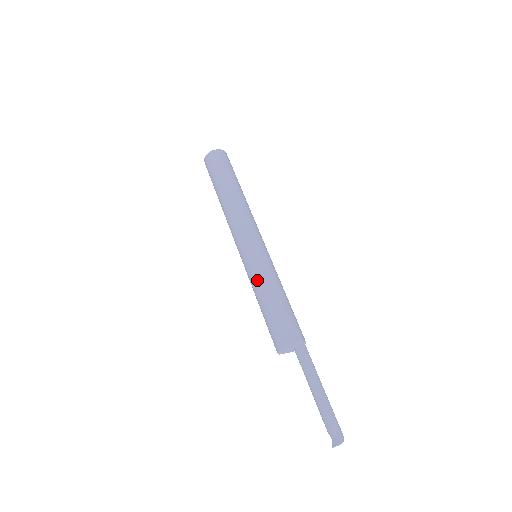
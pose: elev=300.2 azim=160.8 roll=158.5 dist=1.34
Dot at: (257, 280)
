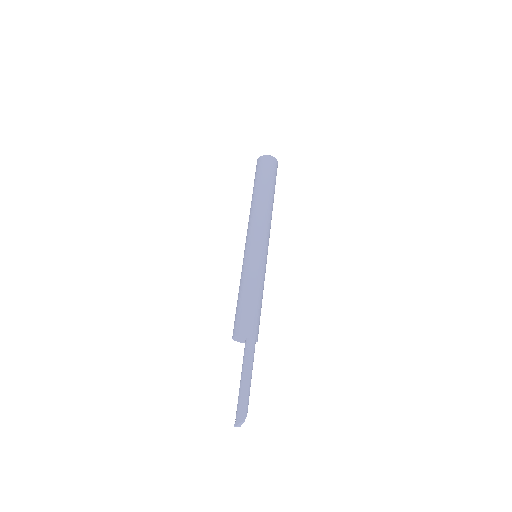
Dot at: (240, 280)
